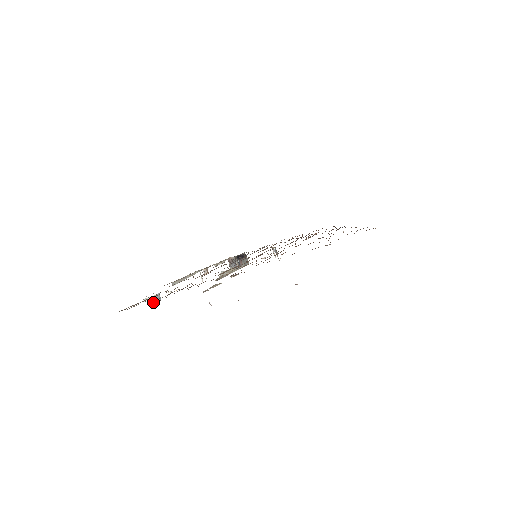
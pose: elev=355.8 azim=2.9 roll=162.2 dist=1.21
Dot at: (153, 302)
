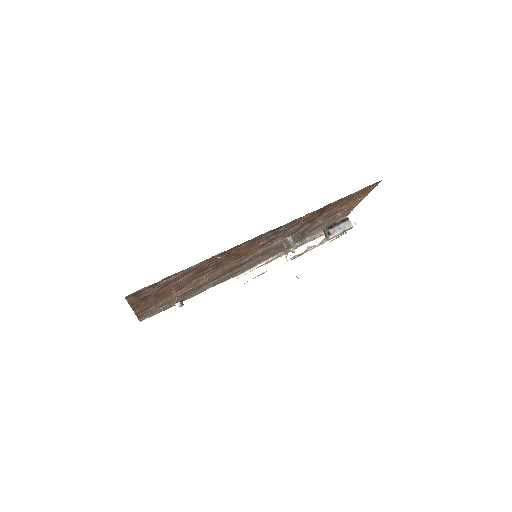
Dot at: occluded
